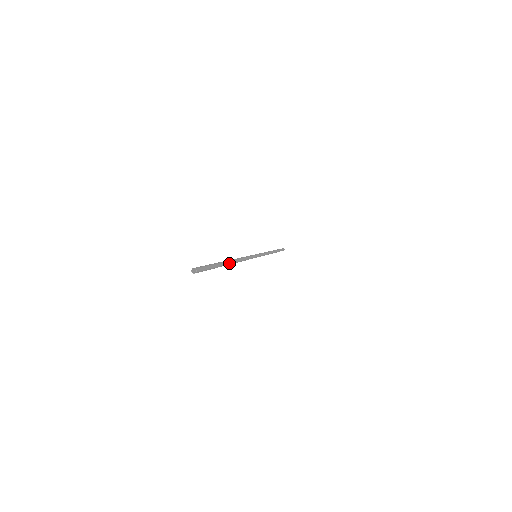
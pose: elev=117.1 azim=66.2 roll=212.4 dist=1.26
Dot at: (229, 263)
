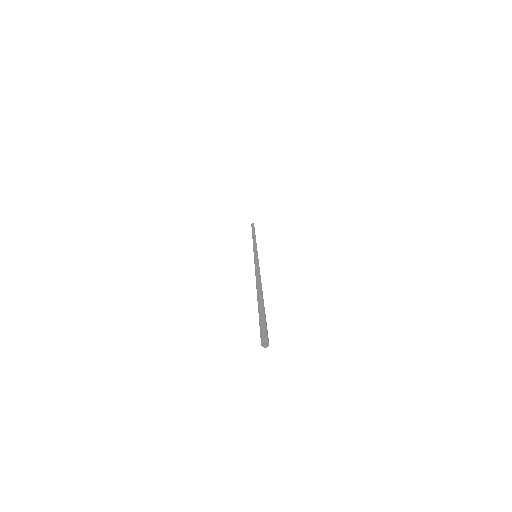
Dot at: (262, 293)
